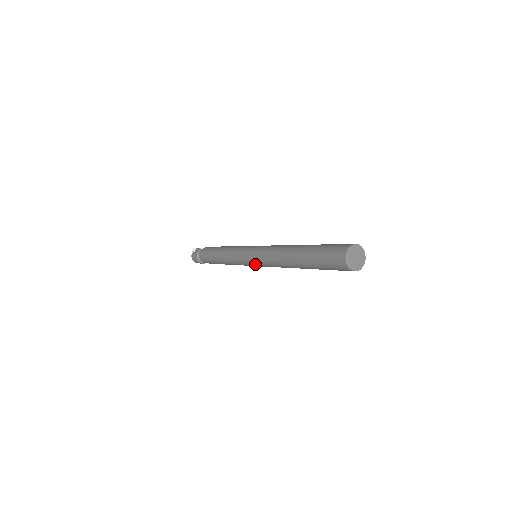
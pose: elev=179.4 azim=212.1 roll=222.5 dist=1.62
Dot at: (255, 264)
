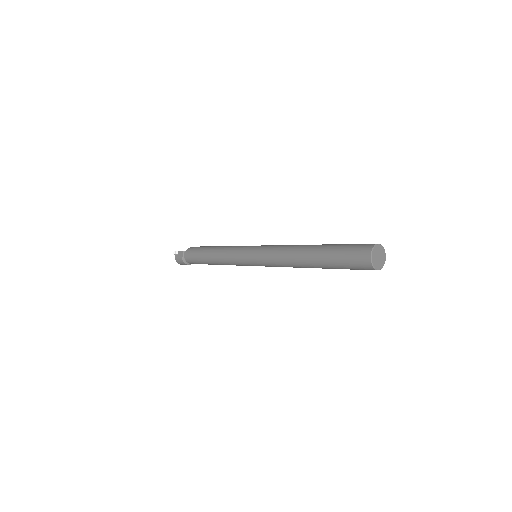
Dot at: occluded
